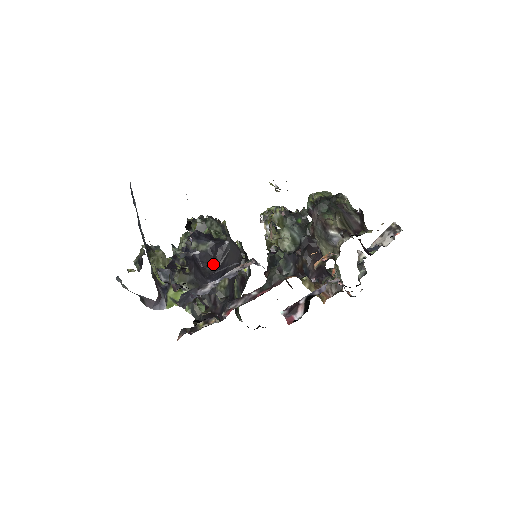
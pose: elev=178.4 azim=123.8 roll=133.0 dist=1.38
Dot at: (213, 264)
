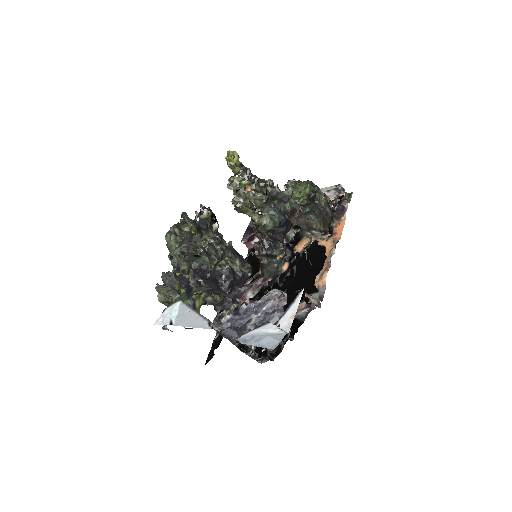
Dot at: (235, 285)
